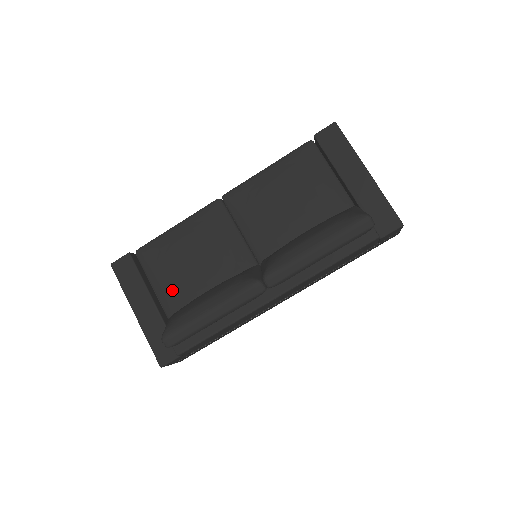
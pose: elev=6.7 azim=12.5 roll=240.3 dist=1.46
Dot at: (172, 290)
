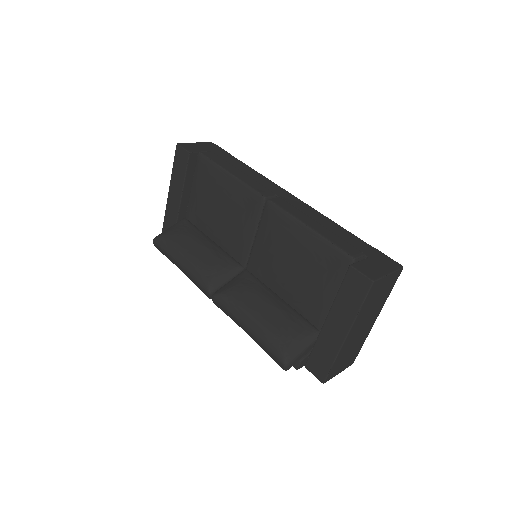
Dot at: (196, 207)
